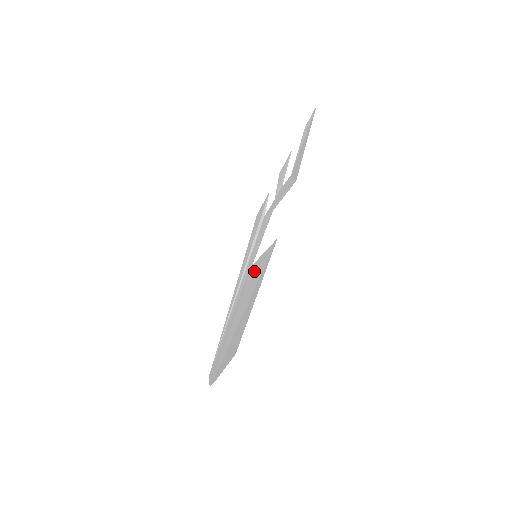
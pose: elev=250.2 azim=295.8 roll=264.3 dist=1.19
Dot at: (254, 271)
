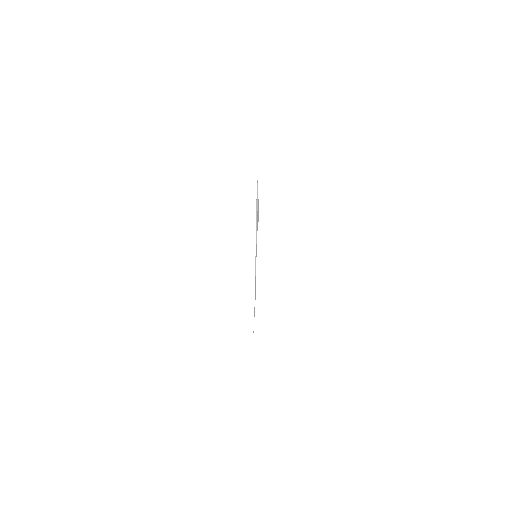
Dot at: occluded
